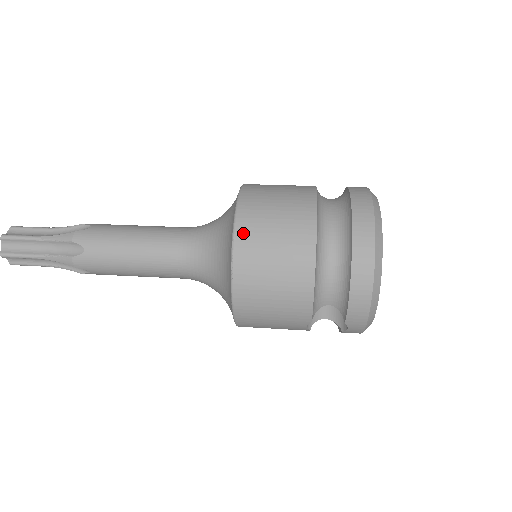
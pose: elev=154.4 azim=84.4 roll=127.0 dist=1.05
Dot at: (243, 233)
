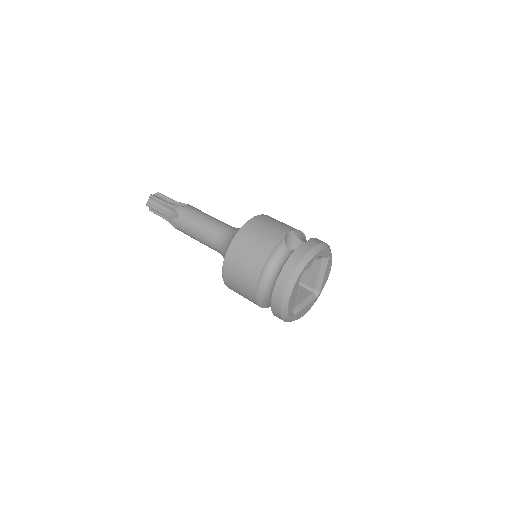
Dot at: (226, 277)
